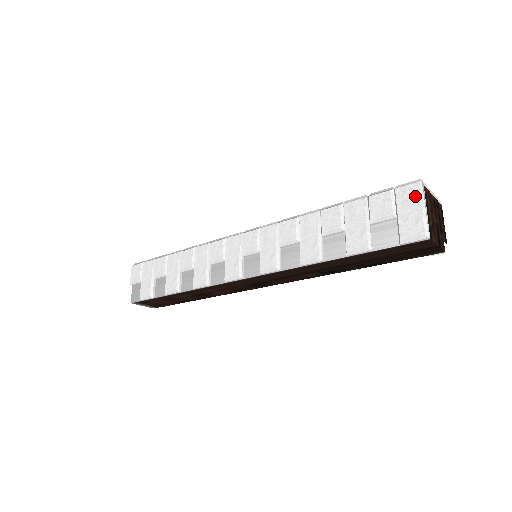
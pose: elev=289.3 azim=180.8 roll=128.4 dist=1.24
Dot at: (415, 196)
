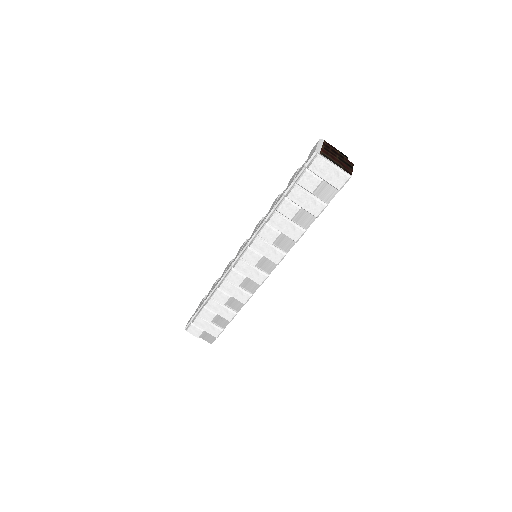
Dot at: (323, 164)
